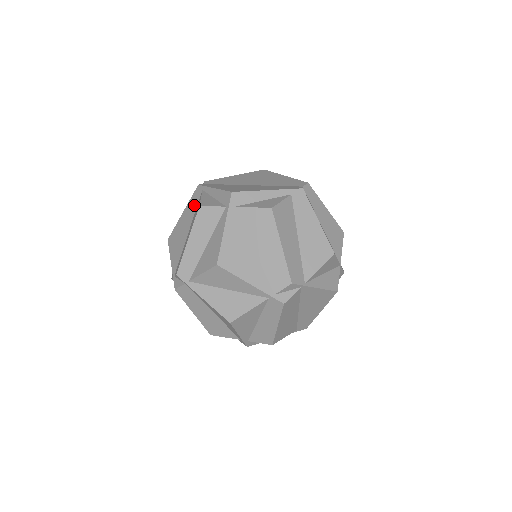
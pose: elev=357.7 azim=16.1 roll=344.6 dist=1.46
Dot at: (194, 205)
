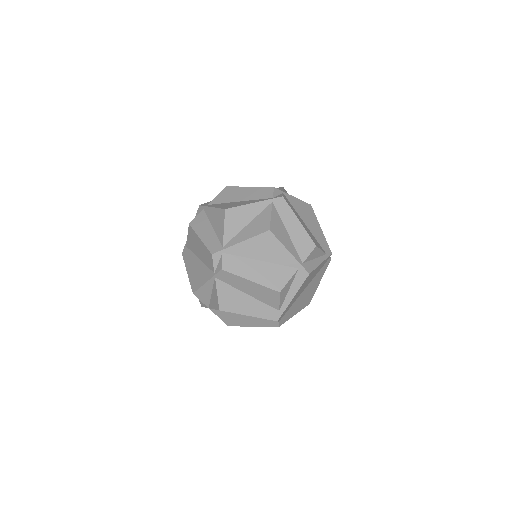
Dot at: (189, 255)
